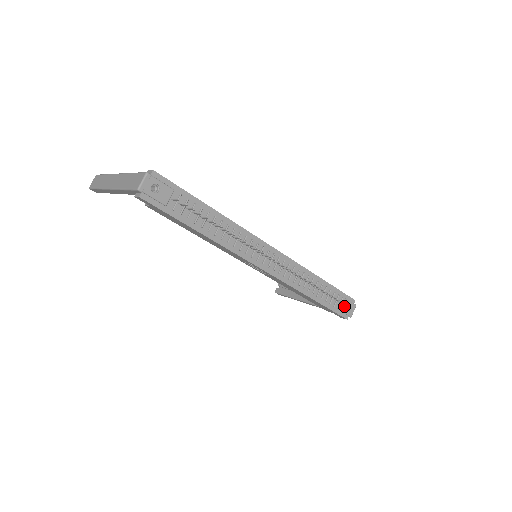
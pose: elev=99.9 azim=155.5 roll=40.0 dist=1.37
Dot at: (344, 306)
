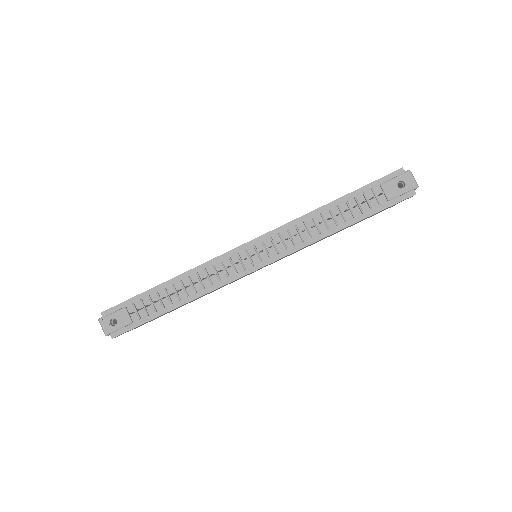
Dot at: (393, 190)
